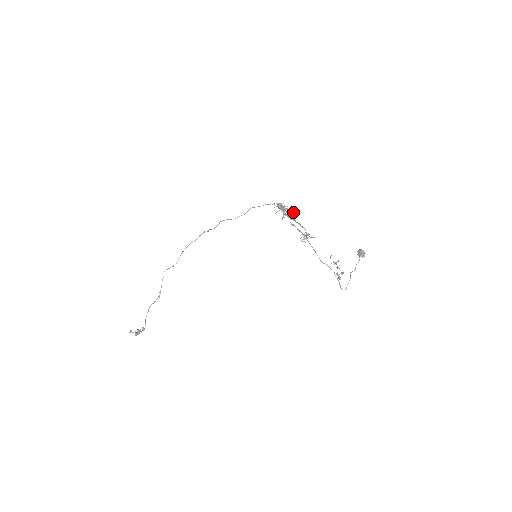
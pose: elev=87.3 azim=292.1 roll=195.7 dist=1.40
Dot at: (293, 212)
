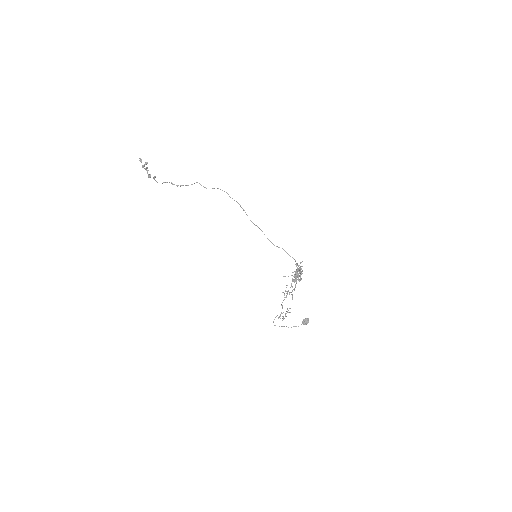
Dot at: (301, 279)
